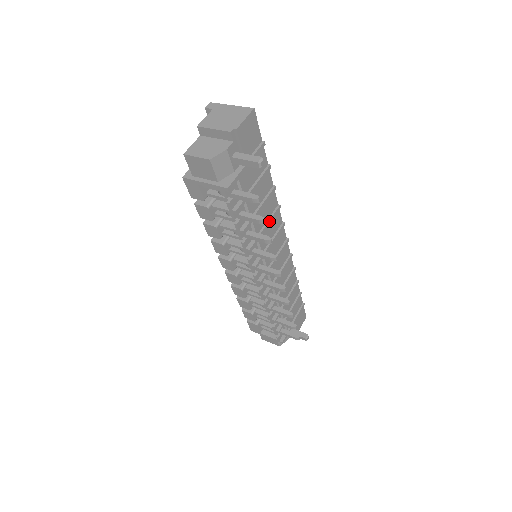
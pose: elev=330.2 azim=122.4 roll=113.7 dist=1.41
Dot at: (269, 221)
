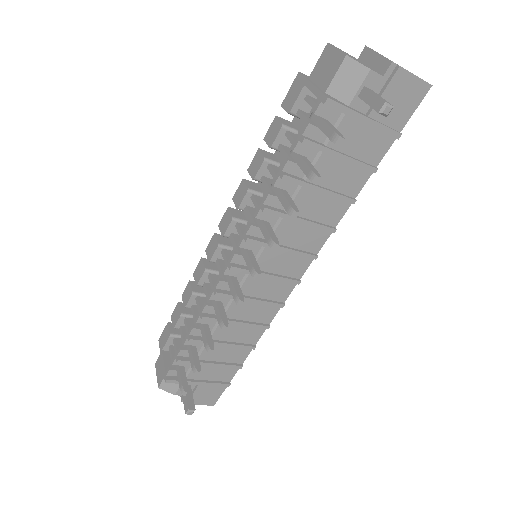
Dot at: (311, 222)
